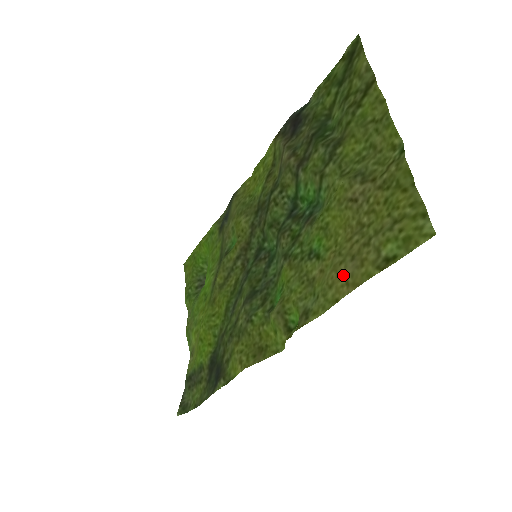
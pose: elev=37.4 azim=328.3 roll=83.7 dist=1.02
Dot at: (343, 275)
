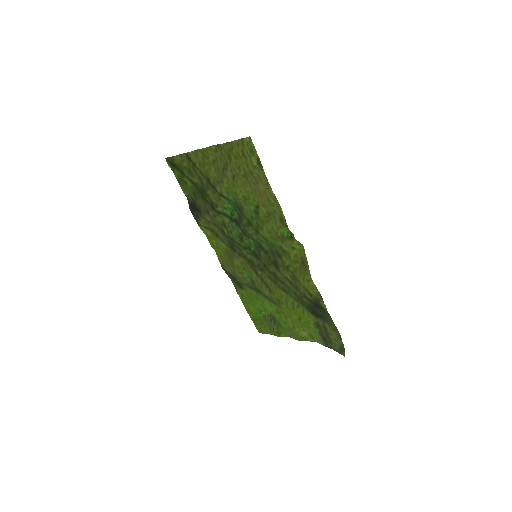
Dot at: (264, 190)
